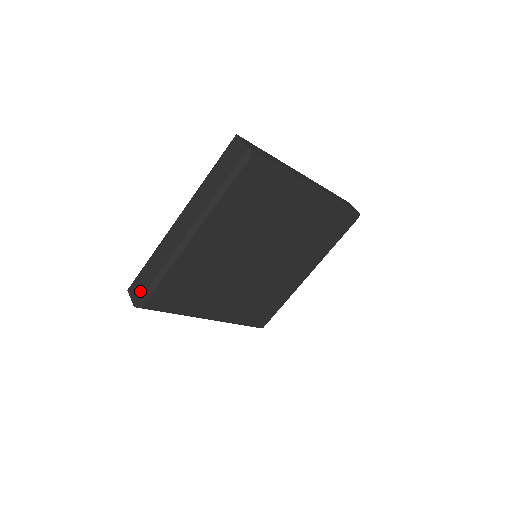
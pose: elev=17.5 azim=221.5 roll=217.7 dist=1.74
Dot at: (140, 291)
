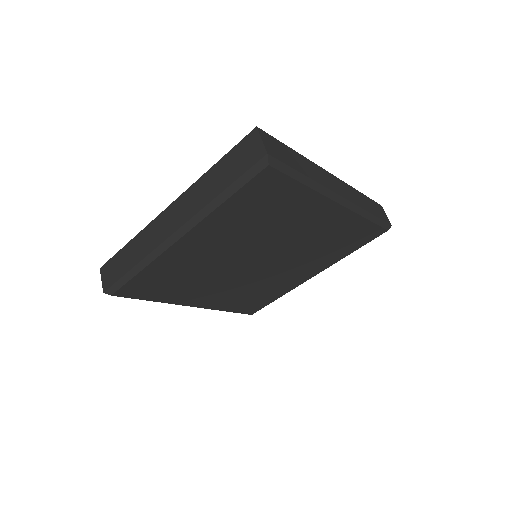
Dot at: (112, 277)
